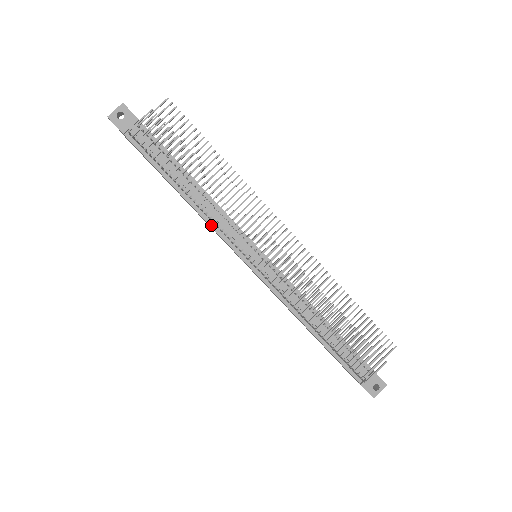
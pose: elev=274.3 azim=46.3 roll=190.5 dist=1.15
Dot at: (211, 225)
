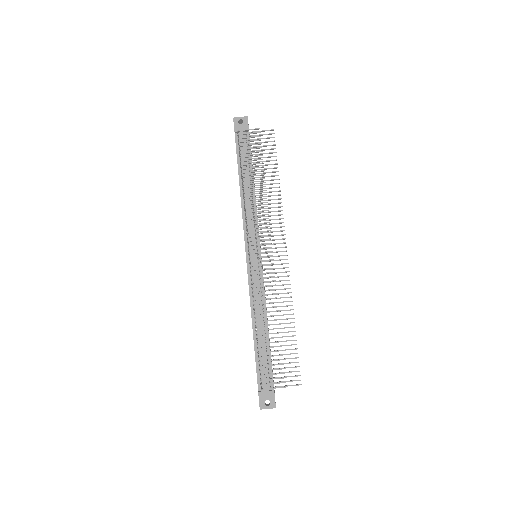
Dot at: (243, 216)
